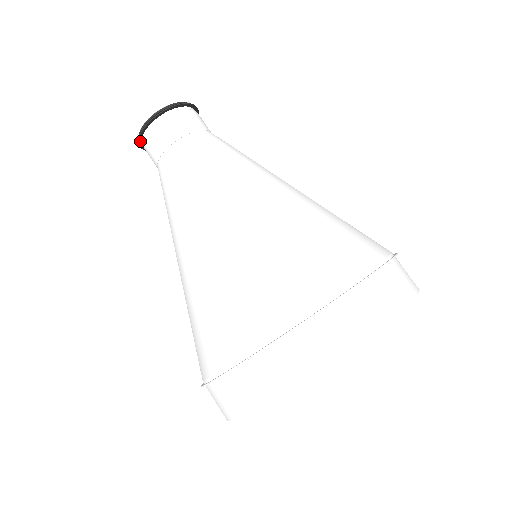
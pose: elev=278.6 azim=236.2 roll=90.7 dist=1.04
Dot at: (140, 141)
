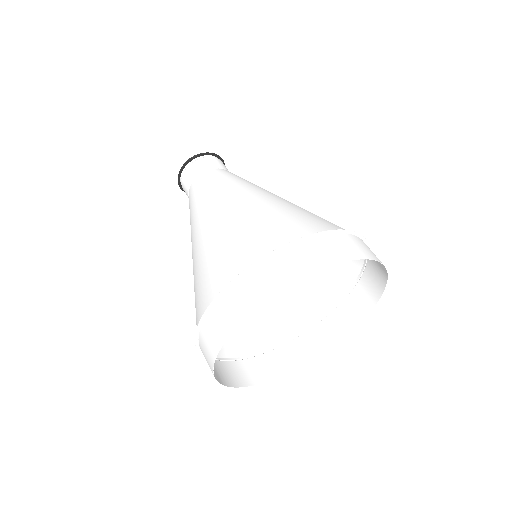
Dot at: (182, 188)
